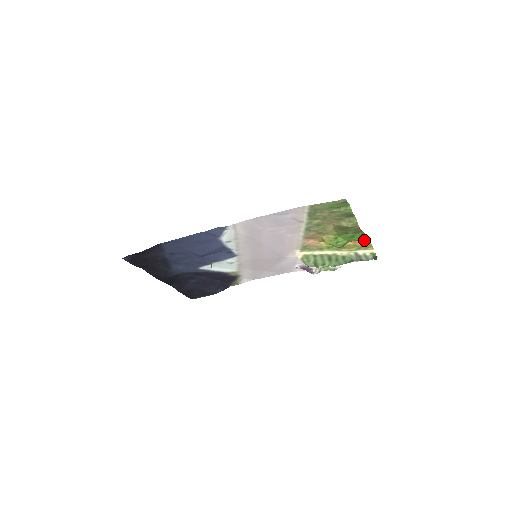
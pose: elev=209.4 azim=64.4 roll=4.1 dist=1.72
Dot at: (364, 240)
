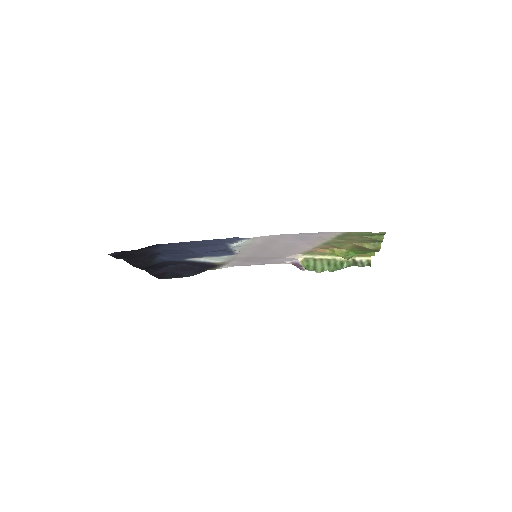
Dot at: (371, 254)
